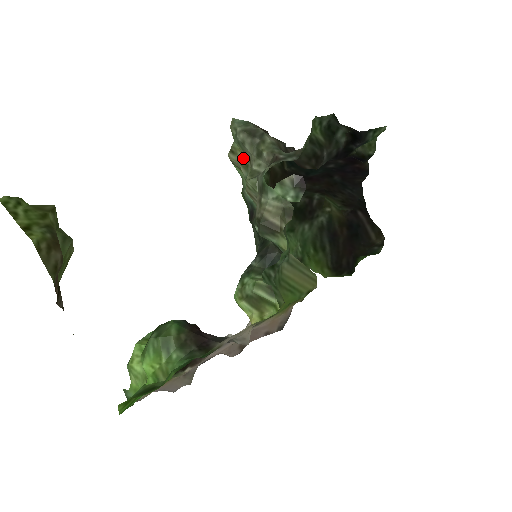
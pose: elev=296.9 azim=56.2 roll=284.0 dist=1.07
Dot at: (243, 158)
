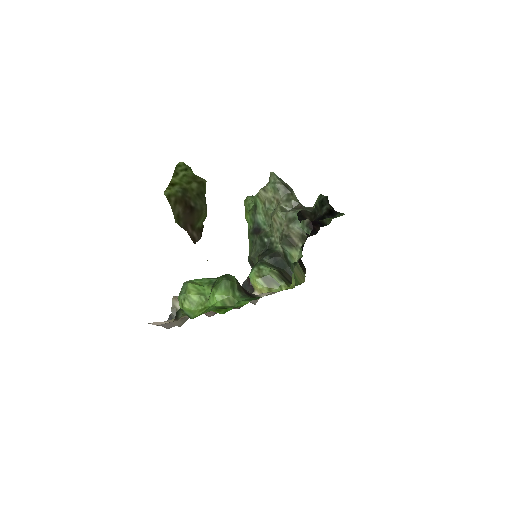
Dot at: (271, 197)
